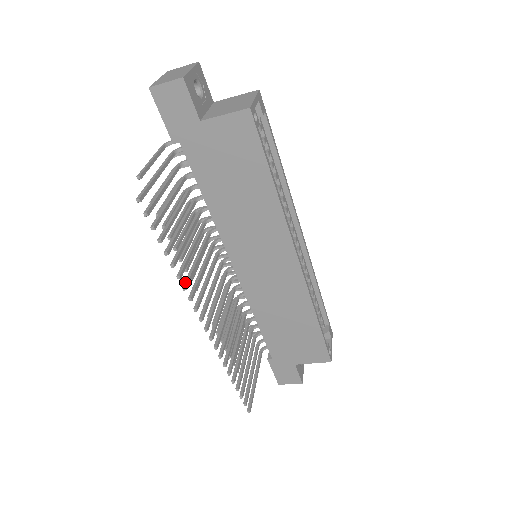
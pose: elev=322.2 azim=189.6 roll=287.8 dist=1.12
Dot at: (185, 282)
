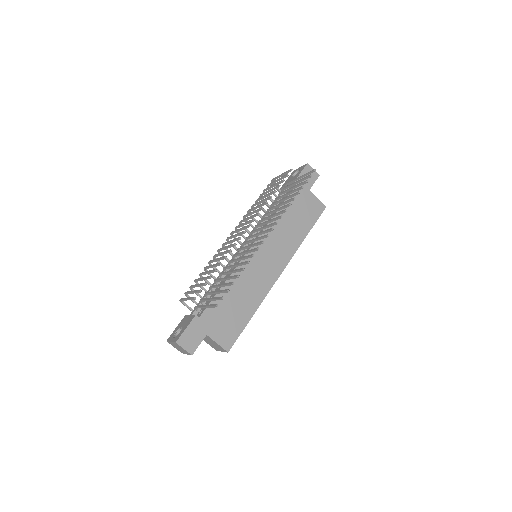
Dot at: (284, 210)
